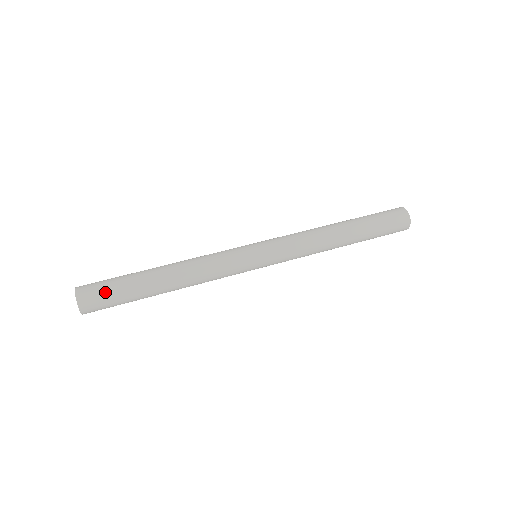
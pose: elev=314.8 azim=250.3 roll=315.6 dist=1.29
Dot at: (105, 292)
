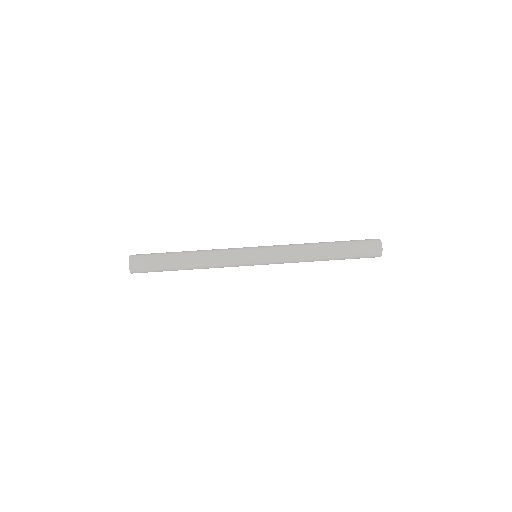
Dot at: (147, 265)
